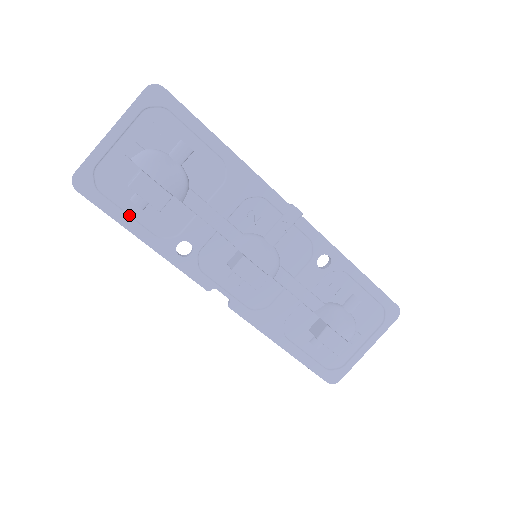
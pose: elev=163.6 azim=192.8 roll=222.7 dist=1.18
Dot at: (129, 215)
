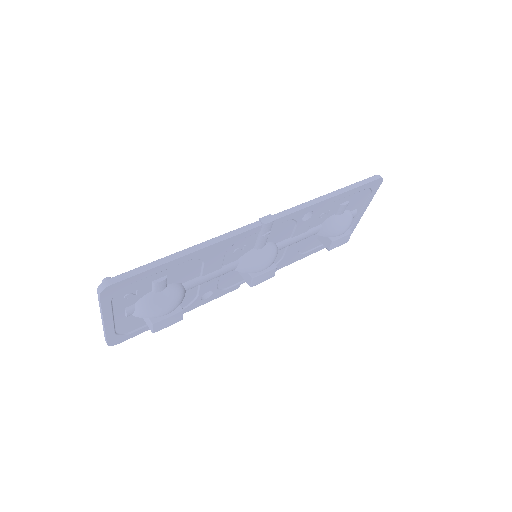
Dot at: occluded
